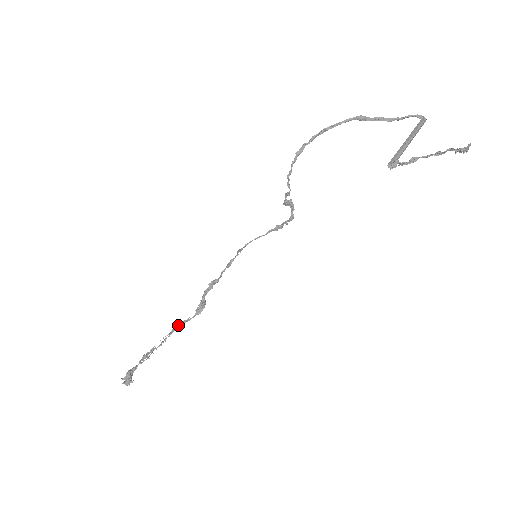
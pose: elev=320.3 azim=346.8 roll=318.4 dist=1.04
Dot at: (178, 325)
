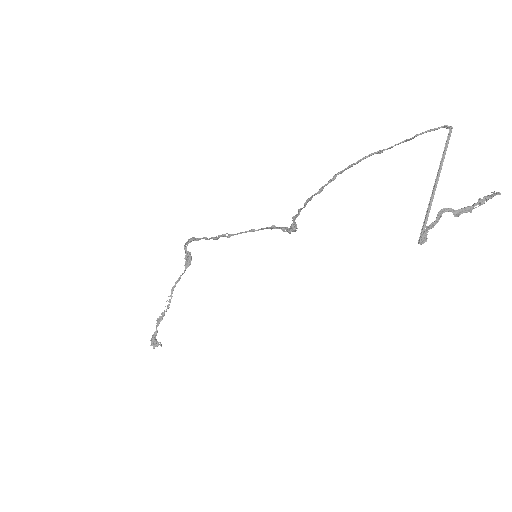
Dot at: (175, 284)
